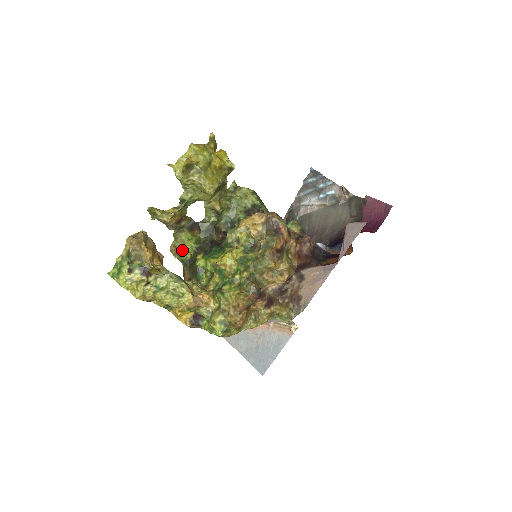
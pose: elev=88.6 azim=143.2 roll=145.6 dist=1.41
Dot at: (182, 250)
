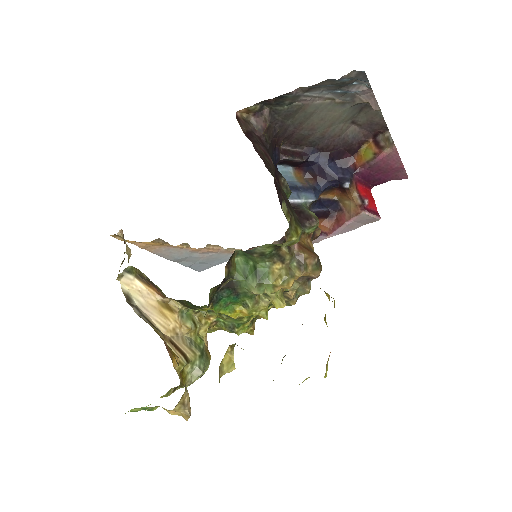
Dot at: occluded
